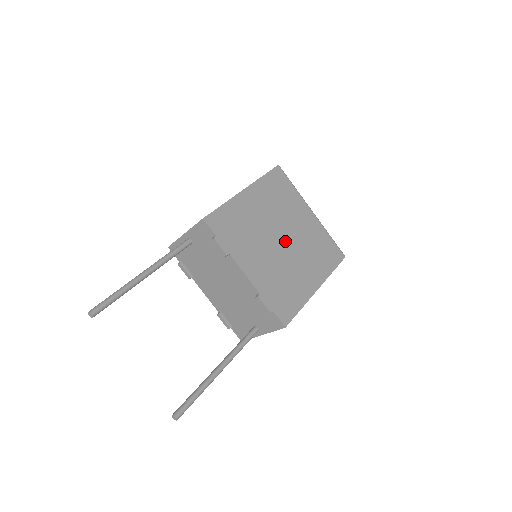
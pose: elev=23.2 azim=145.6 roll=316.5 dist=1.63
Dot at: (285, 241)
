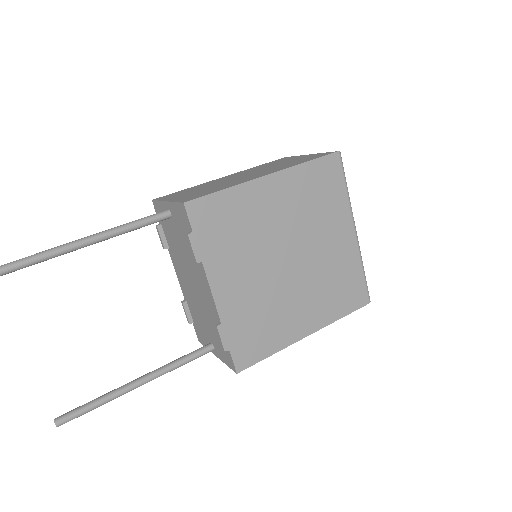
Dot at: (293, 262)
